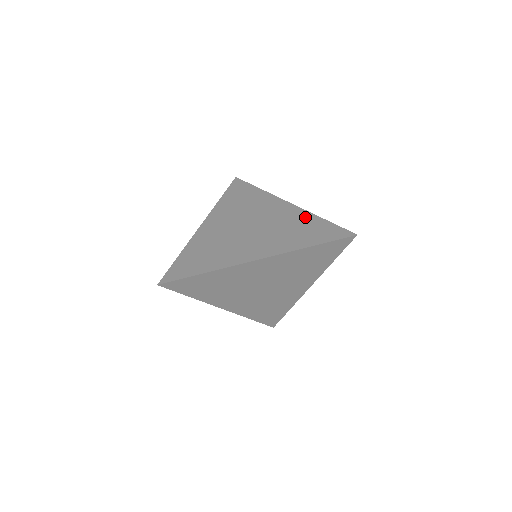
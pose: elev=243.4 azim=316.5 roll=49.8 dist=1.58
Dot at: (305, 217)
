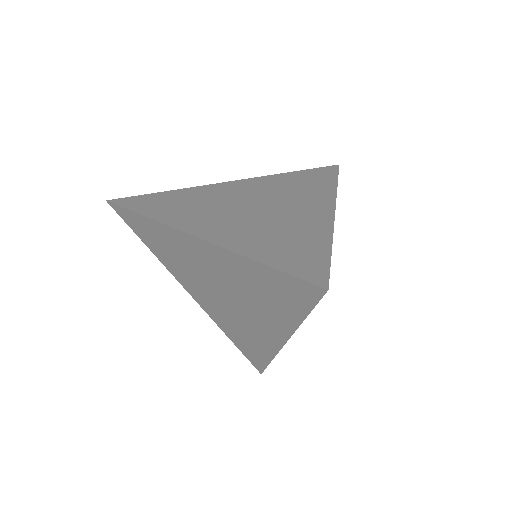
Dot at: (317, 232)
